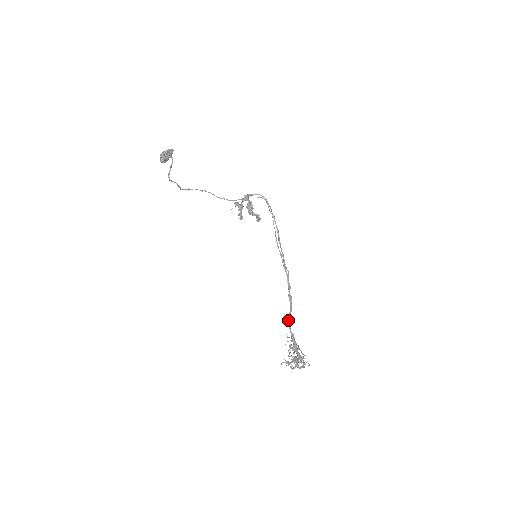
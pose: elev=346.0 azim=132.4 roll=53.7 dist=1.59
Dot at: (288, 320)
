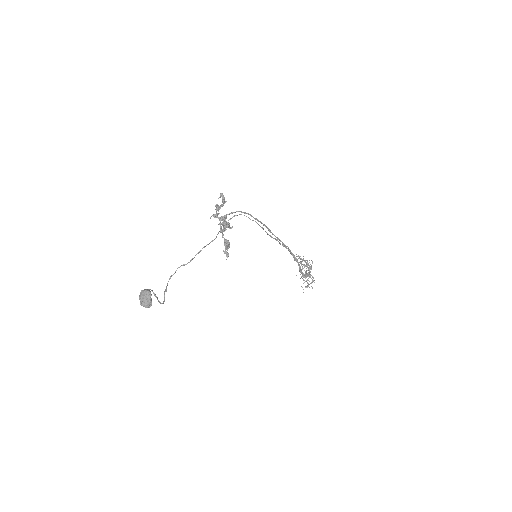
Dot at: (300, 272)
